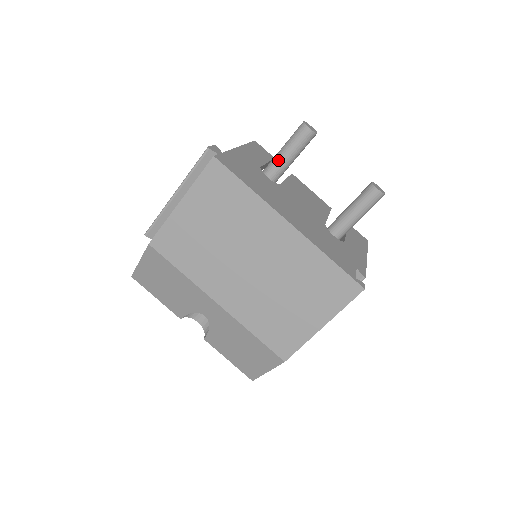
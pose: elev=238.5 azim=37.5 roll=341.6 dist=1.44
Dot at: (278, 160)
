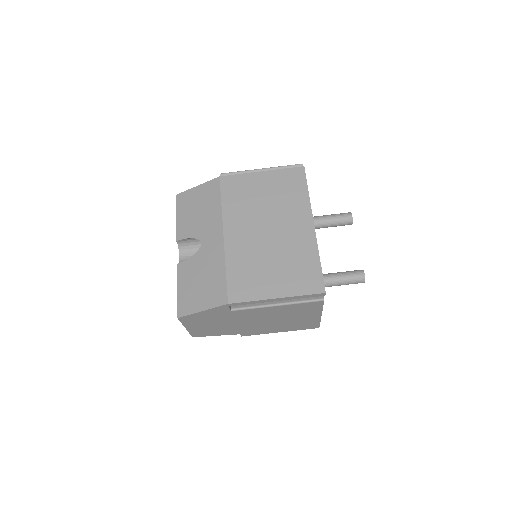
Dot at: (321, 217)
